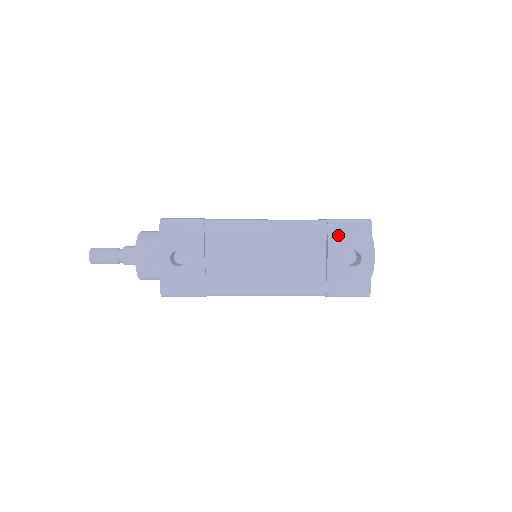
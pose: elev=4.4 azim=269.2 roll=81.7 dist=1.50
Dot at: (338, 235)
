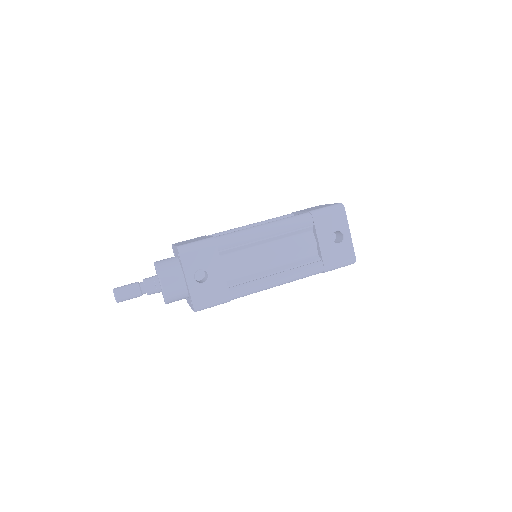
Dot at: (322, 222)
